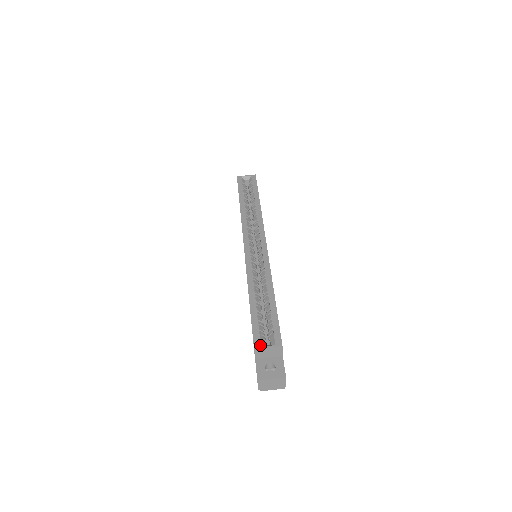
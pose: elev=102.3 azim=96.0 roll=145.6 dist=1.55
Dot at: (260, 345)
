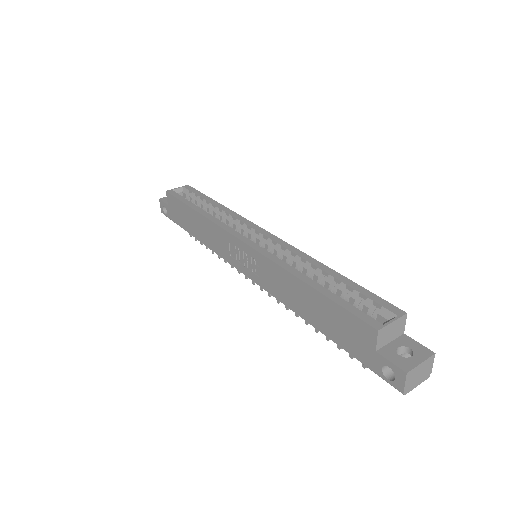
Dot at: (380, 323)
